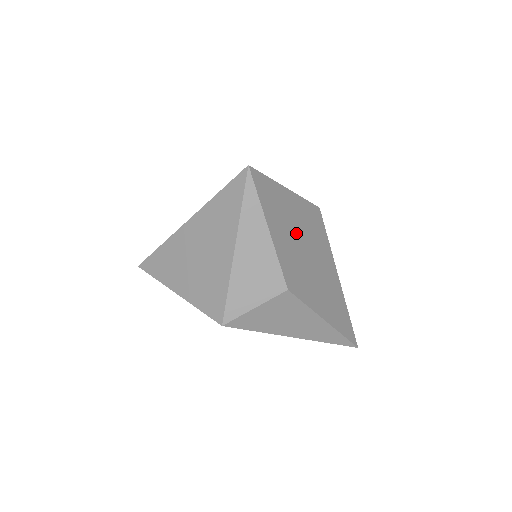
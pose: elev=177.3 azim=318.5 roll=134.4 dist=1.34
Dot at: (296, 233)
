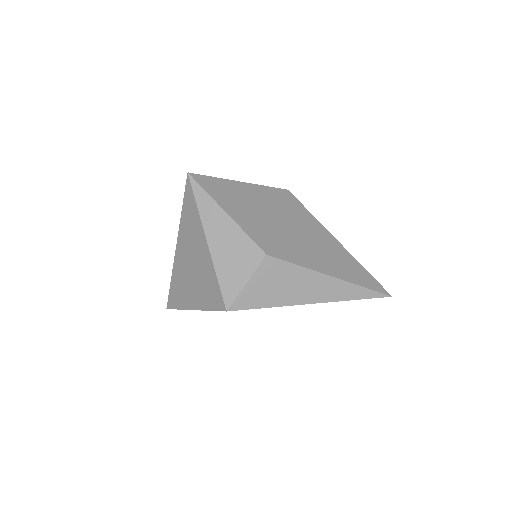
Dot at: (263, 212)
